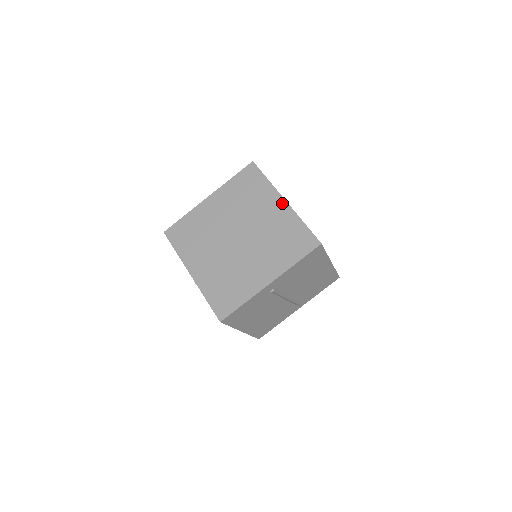
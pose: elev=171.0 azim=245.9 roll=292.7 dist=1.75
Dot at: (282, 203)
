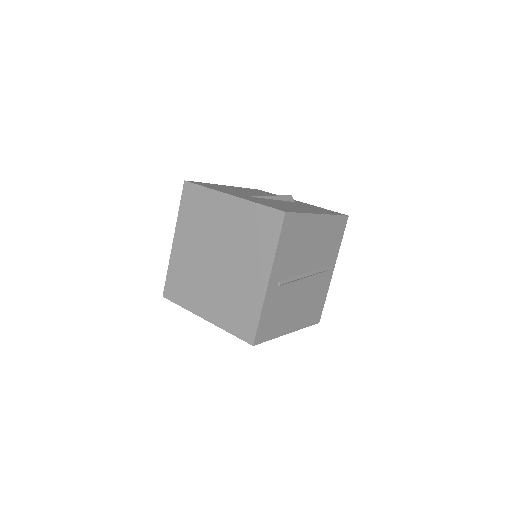
Dot at: (230, 200)
